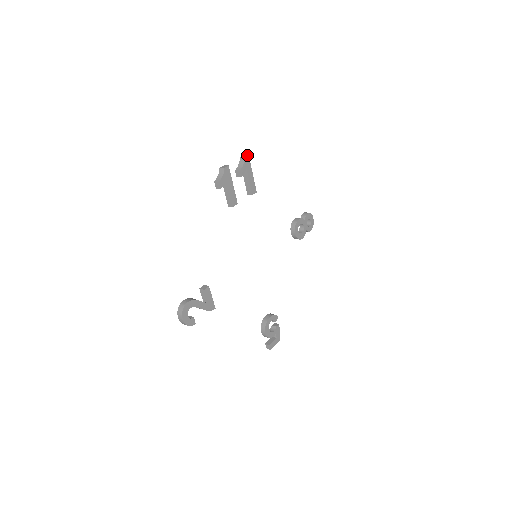
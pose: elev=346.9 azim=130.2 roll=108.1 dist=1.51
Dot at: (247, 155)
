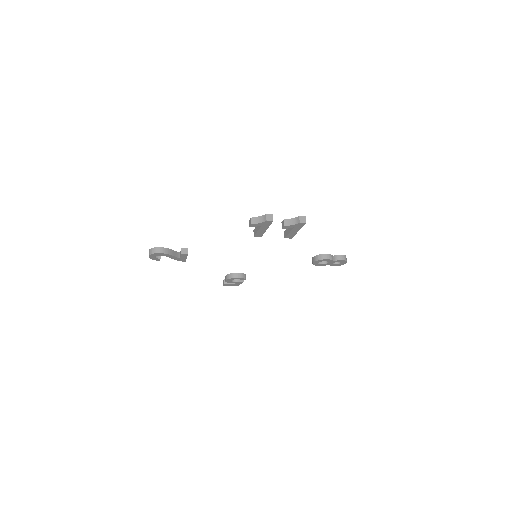
Dot at: (305, 222)
